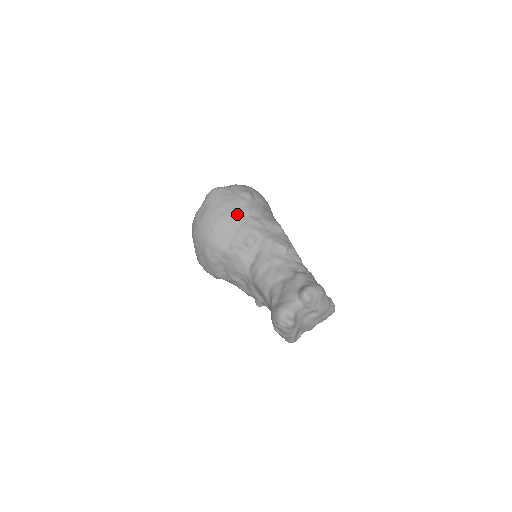
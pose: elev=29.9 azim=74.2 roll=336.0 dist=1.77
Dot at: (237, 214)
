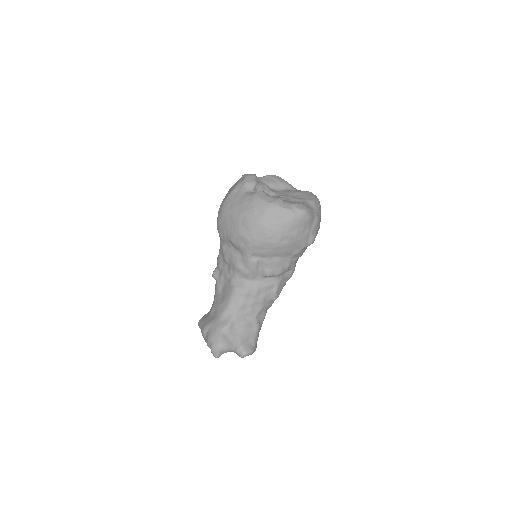
Dot at: (289, 251)
